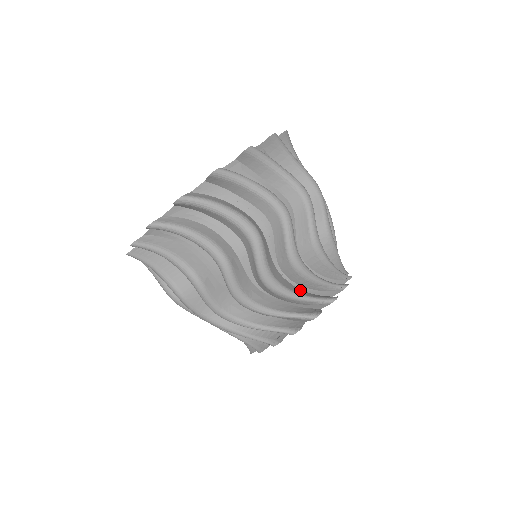
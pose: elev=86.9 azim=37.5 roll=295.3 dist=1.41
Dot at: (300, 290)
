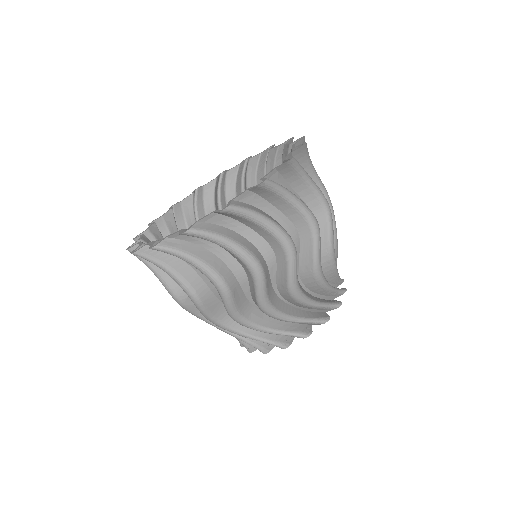
Dot at: occluded
